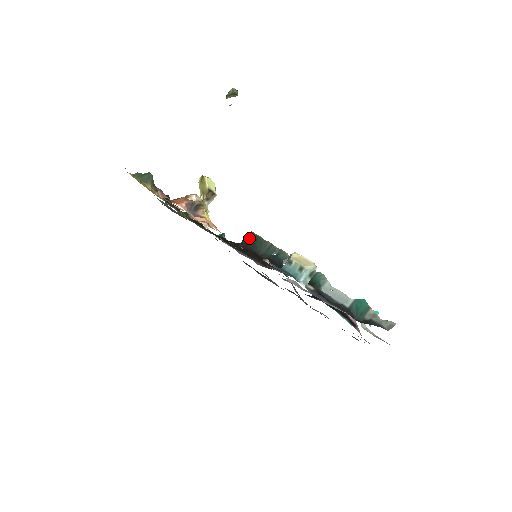
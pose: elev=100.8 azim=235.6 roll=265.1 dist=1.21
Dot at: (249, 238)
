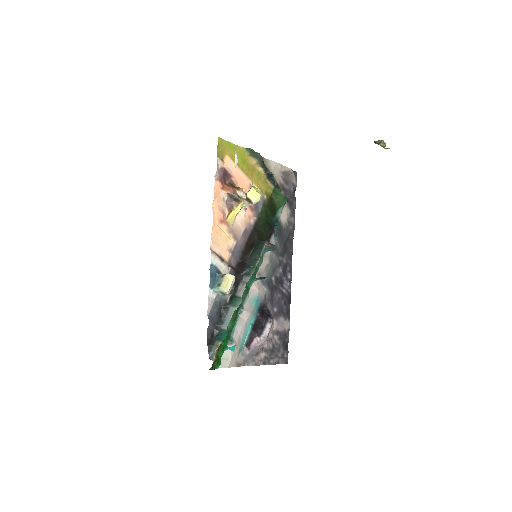
Dot at: (261, 243)
